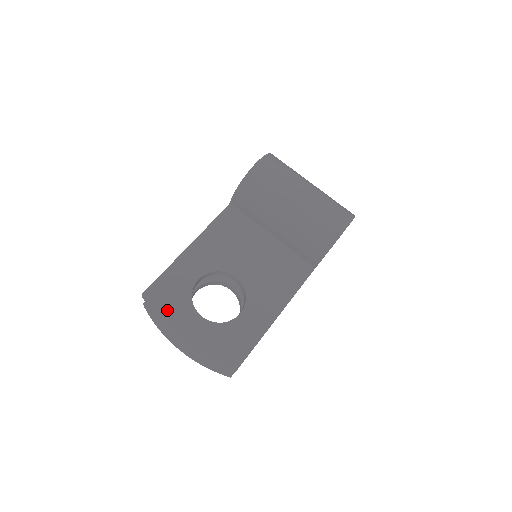
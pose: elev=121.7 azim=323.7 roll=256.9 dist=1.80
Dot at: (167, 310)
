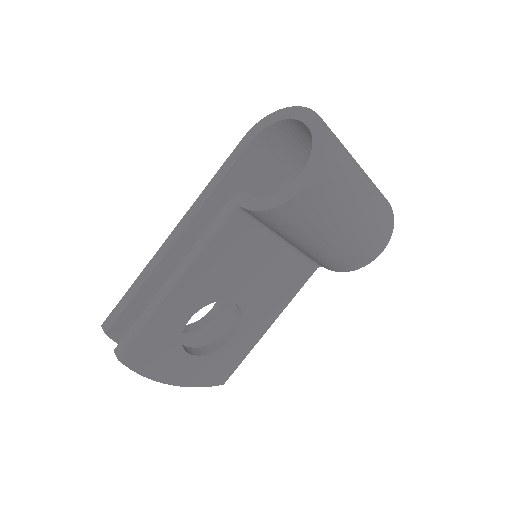
Dot at: (152, 364)
